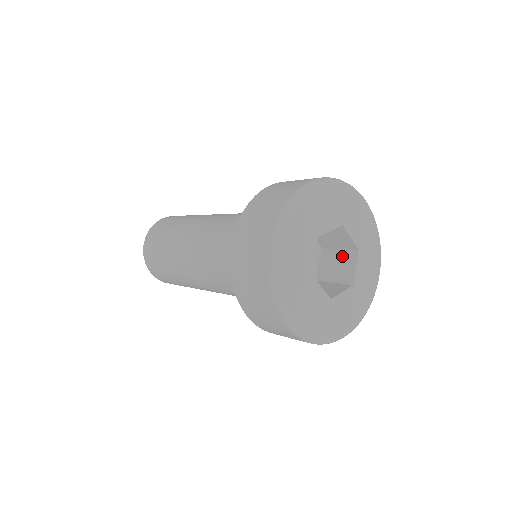
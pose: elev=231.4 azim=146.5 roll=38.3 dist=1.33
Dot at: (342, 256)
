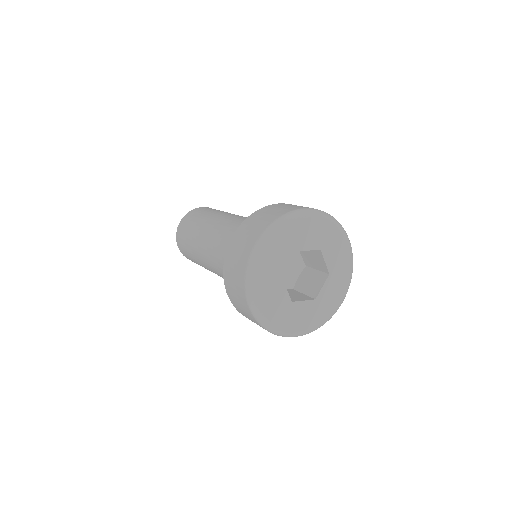
Dot at: (317, 275)
